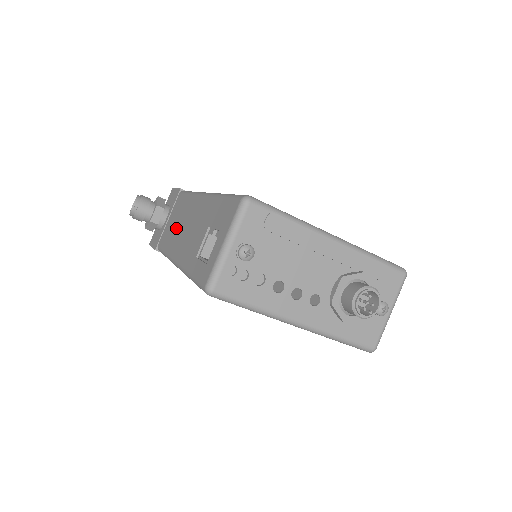
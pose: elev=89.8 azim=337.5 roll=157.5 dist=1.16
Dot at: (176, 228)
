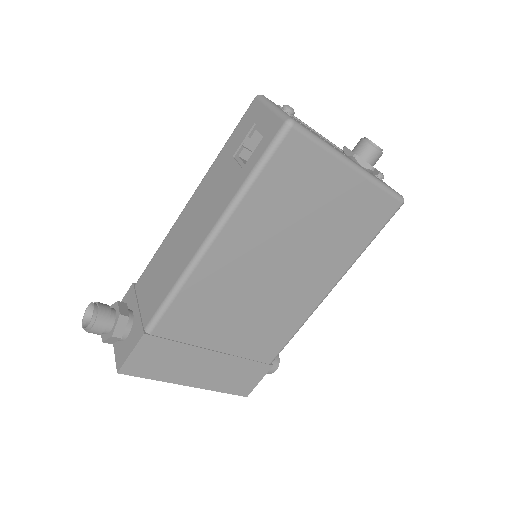
Dot at: (170, 262)
